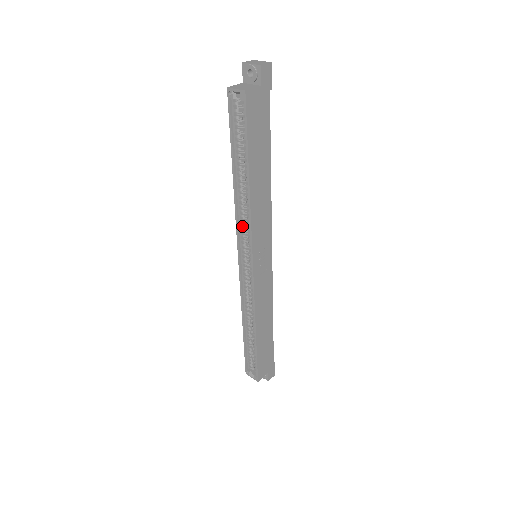
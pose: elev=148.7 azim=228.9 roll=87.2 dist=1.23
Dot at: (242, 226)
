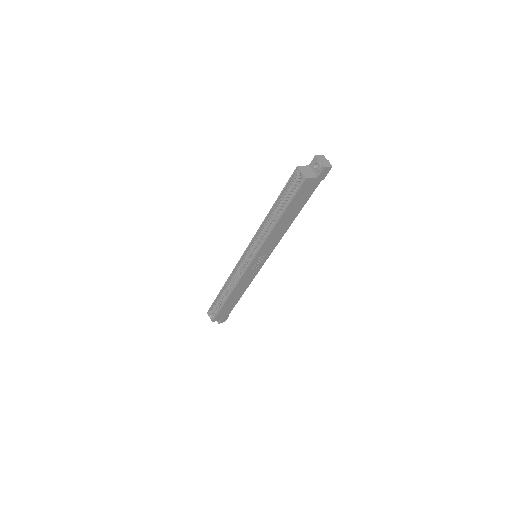
Dot at: (258, 238)
